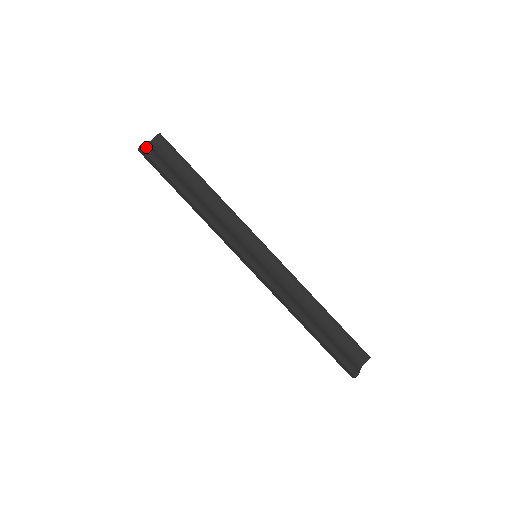
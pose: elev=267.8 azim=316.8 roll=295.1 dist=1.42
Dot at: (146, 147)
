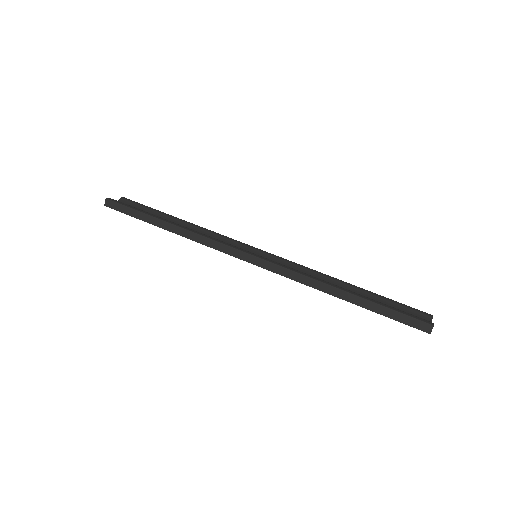
Dot at: (113, 199)
